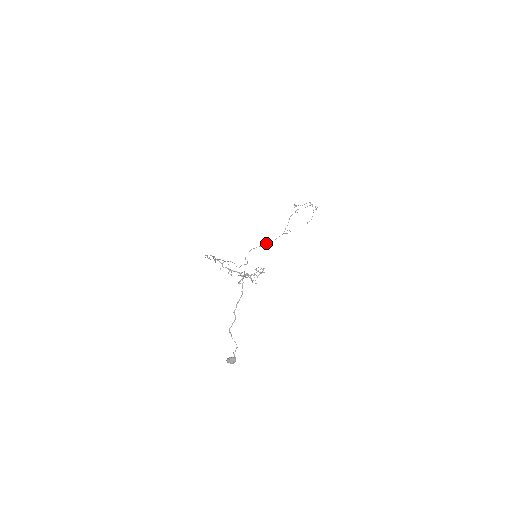
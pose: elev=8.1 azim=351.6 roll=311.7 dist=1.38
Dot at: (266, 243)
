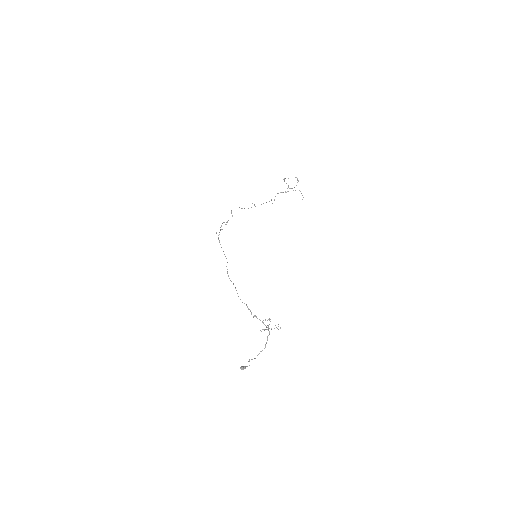
Dot at: occluded
